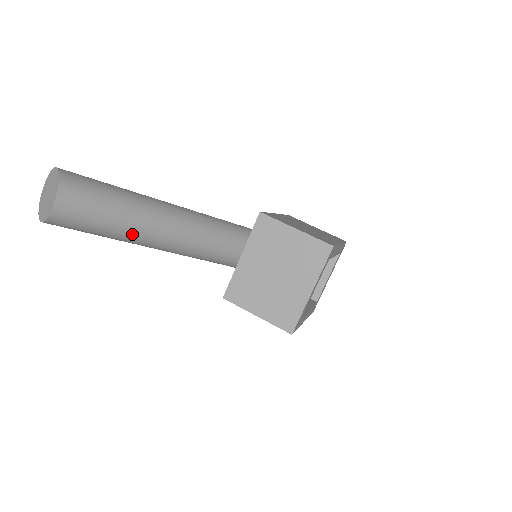
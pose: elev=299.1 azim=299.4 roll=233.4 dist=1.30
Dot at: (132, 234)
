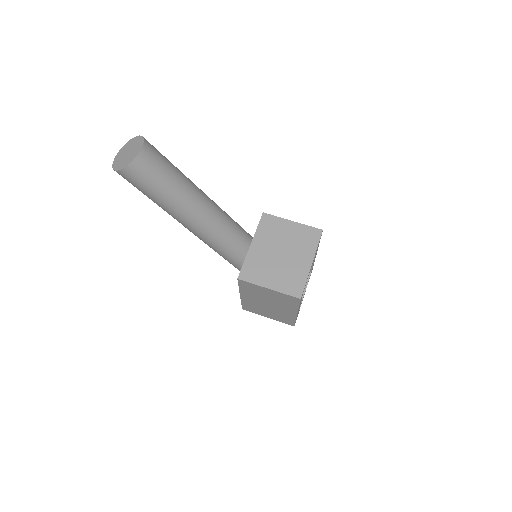
Dot at: (182, 198)
